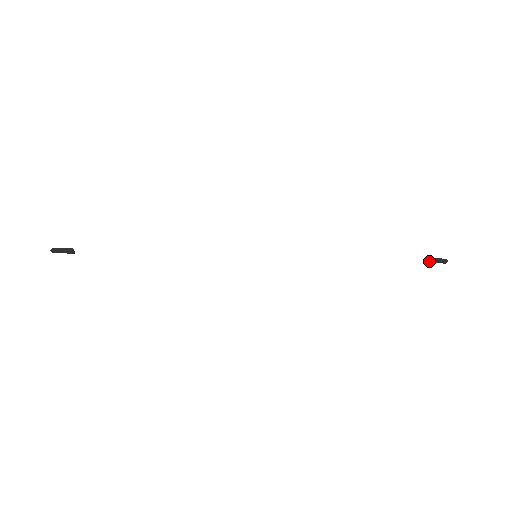
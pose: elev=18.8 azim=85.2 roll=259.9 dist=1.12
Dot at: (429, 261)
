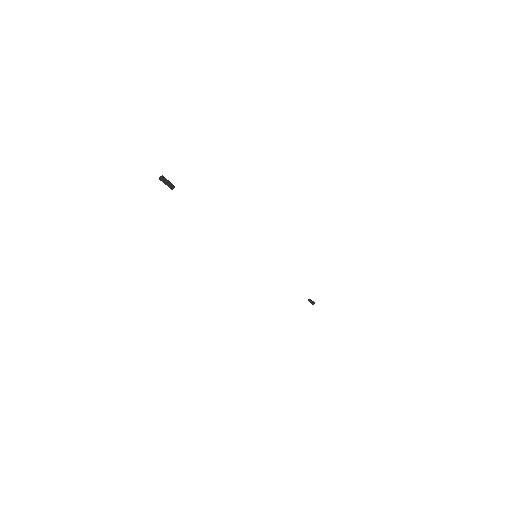
Dot at: (310, 300)
